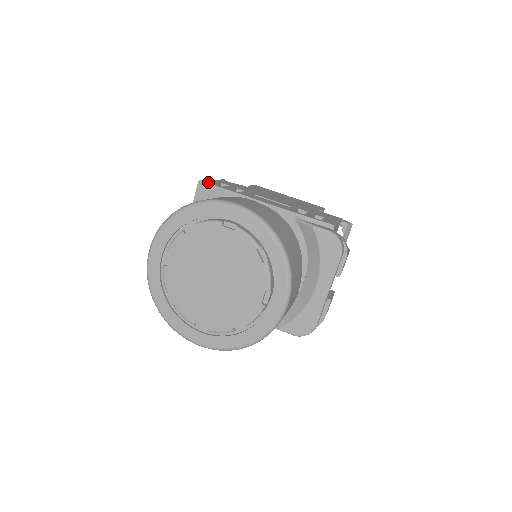
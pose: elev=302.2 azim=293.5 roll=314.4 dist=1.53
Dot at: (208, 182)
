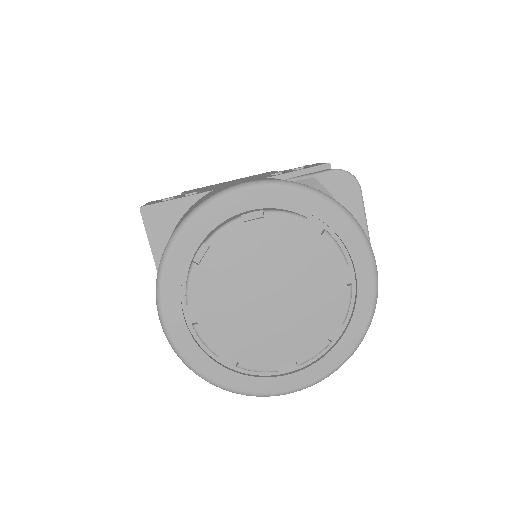
Dot at: (152, 203)
